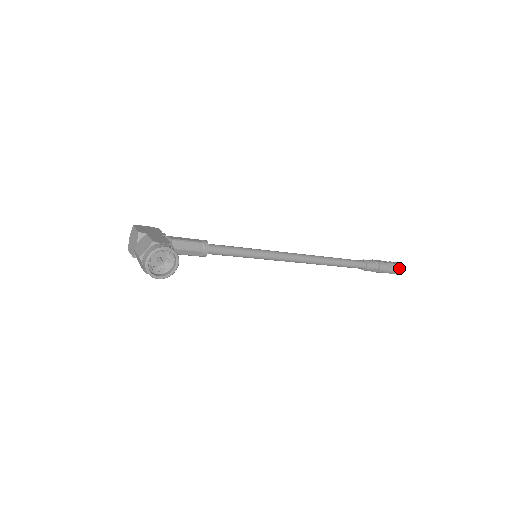
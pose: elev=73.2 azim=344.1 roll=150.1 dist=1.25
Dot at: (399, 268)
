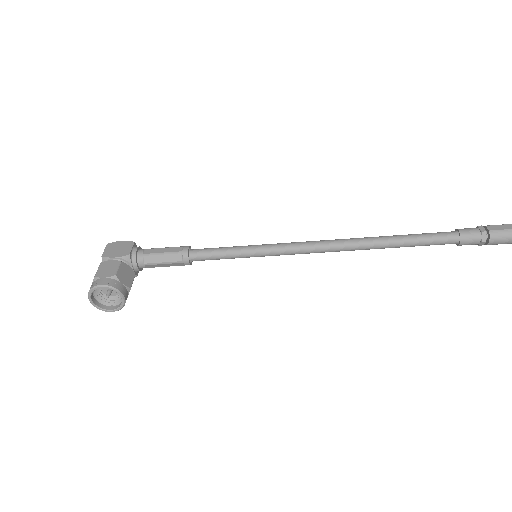
Dot at: out of frame
